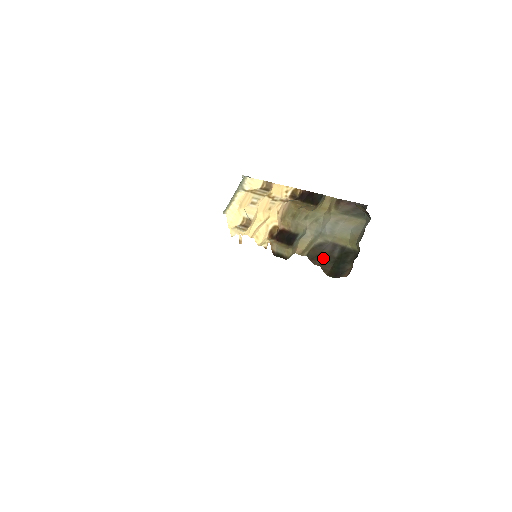
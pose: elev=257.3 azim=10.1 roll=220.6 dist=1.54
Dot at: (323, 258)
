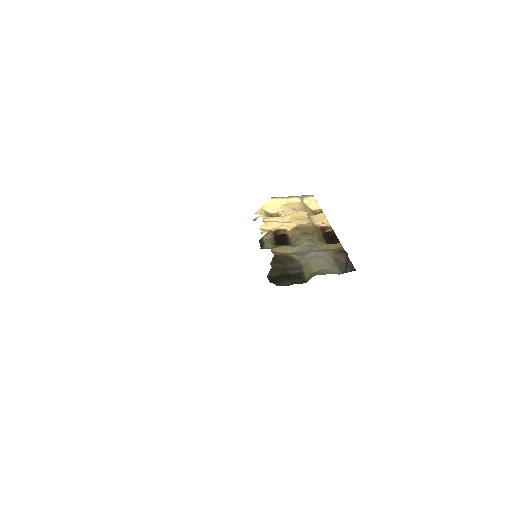
Dot at: (281, 266)
